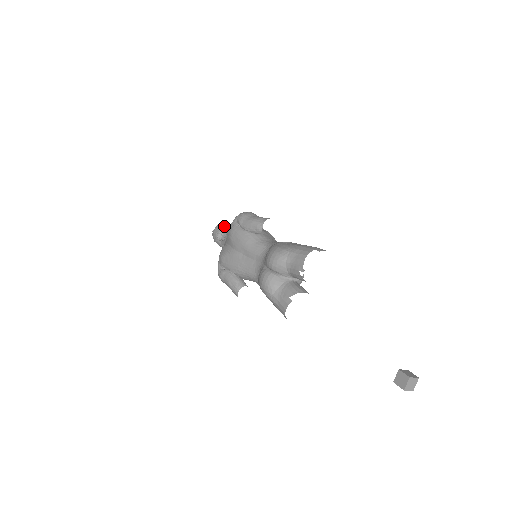
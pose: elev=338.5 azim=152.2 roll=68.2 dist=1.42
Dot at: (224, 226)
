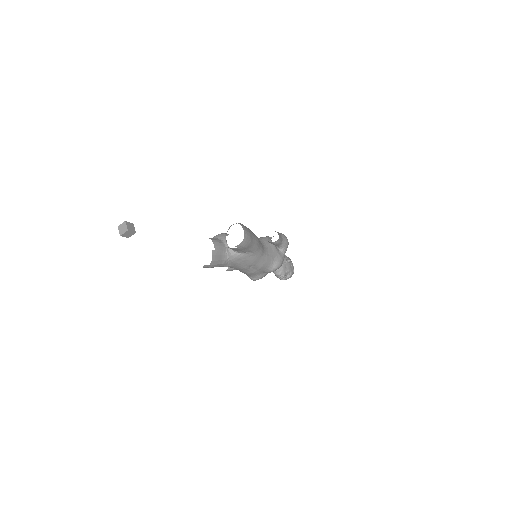
Dot at: (285, 255)
